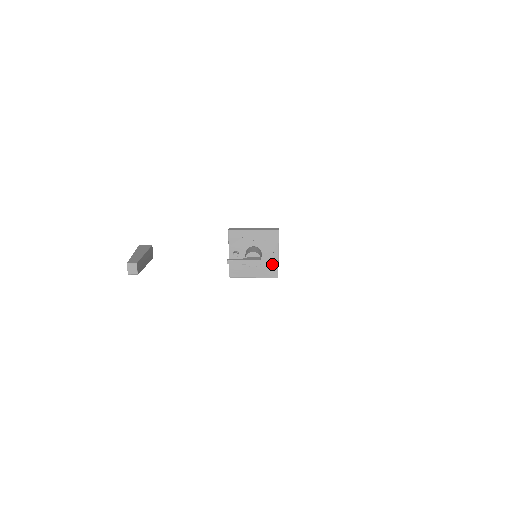
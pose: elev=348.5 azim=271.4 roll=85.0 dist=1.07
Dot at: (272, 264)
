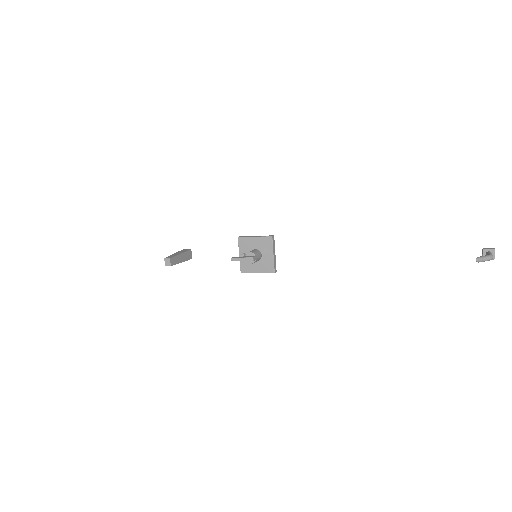
Dot at: (269, 263)
